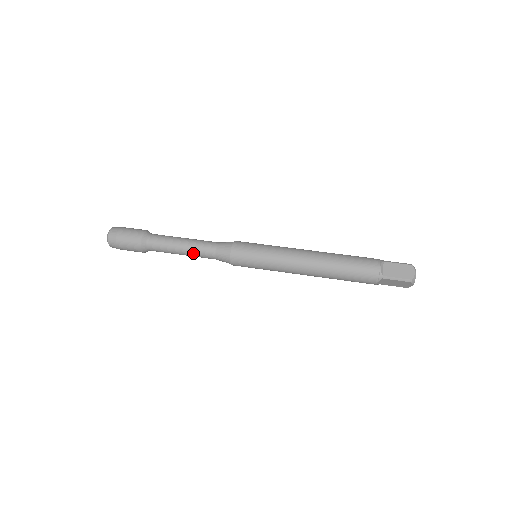
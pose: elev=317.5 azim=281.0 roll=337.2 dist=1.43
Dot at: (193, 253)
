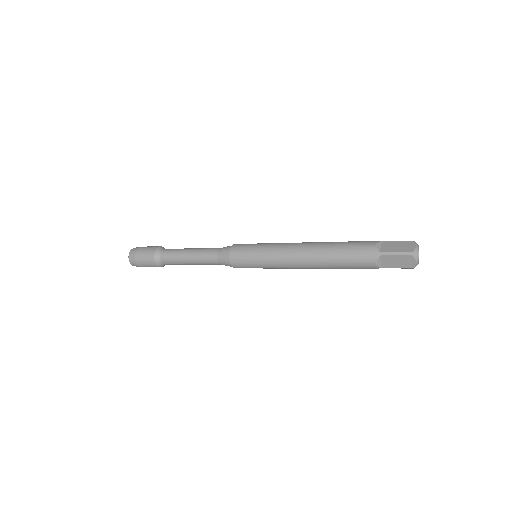
Dot at: (198, 258)
